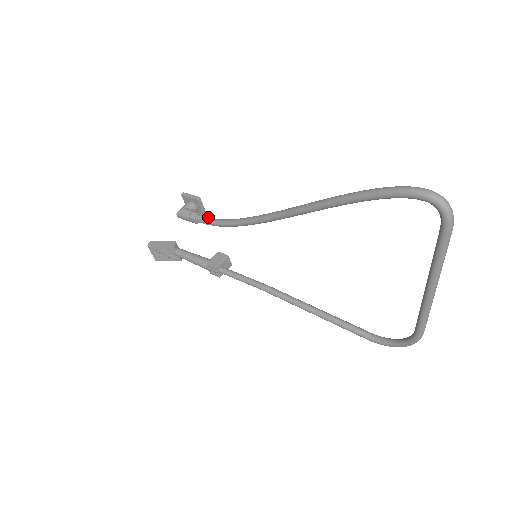
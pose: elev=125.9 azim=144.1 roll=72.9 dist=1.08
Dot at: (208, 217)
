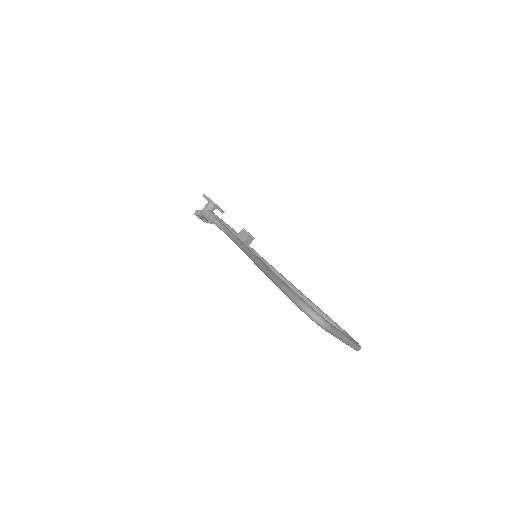
Dot at: (219, 222)
